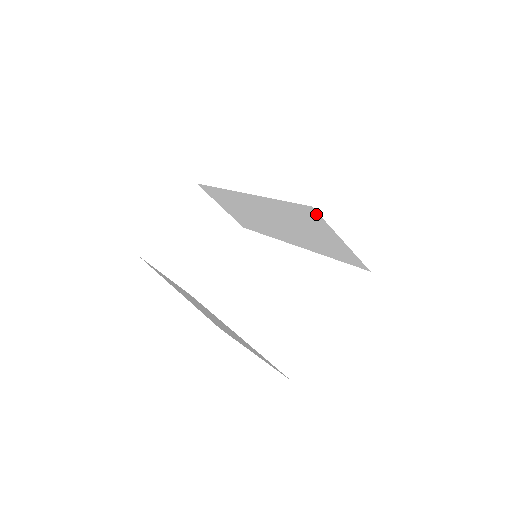
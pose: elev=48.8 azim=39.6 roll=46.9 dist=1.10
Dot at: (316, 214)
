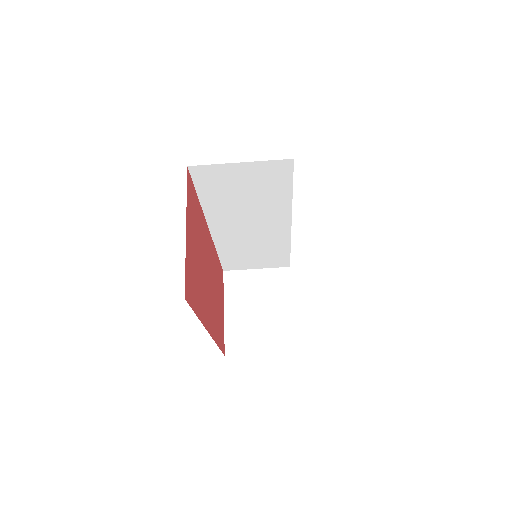
Dot at: (200, 169)
